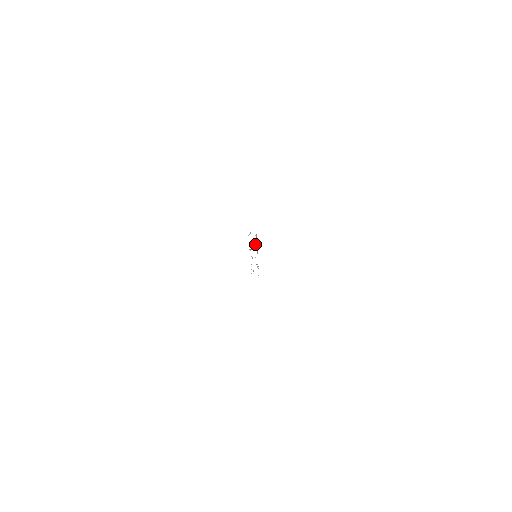
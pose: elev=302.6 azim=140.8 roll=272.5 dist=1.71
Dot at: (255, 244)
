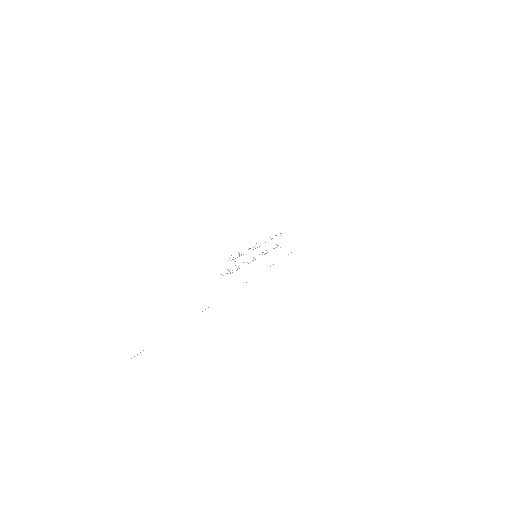
Dot at: (238, 266)
